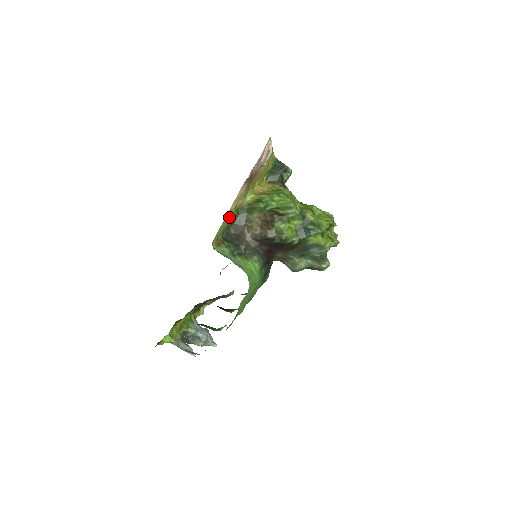
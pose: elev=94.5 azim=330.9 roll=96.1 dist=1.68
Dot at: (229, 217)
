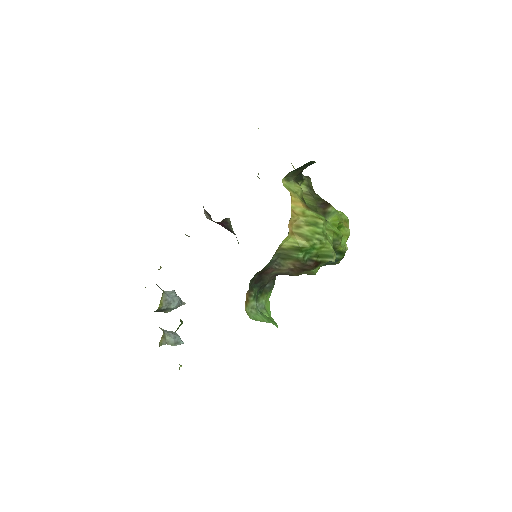
Dot at: occluded
